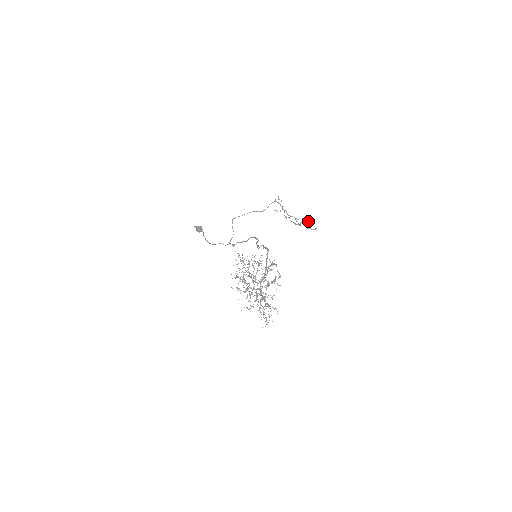
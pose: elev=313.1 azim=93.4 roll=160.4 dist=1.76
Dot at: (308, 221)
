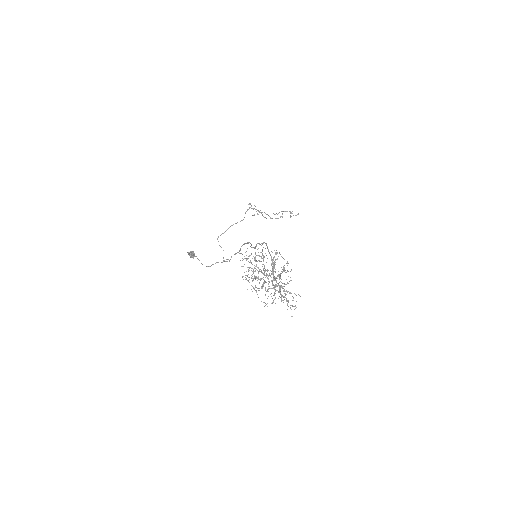
Dot at: occluded
